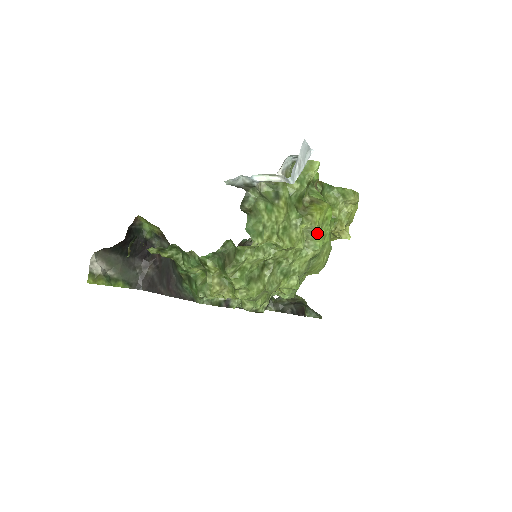
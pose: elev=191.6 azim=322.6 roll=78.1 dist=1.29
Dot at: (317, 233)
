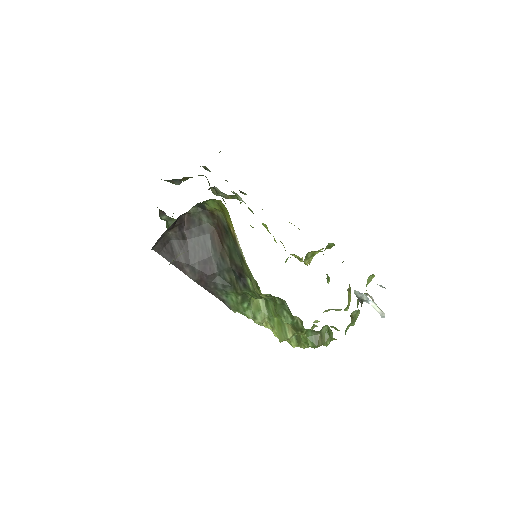
Dot at: (339, 310)
